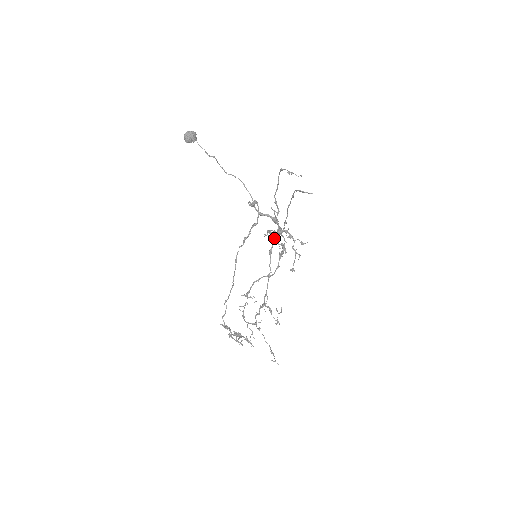
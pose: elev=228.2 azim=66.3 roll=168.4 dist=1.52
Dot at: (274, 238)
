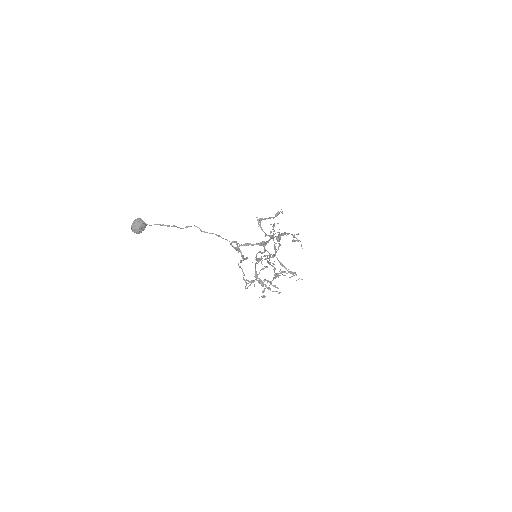
Dot at: (268, 261)
